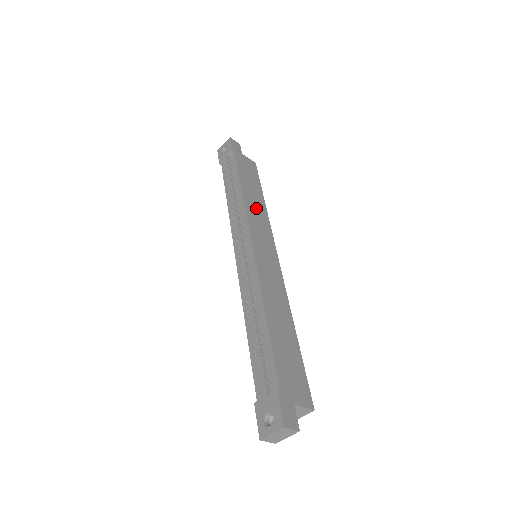
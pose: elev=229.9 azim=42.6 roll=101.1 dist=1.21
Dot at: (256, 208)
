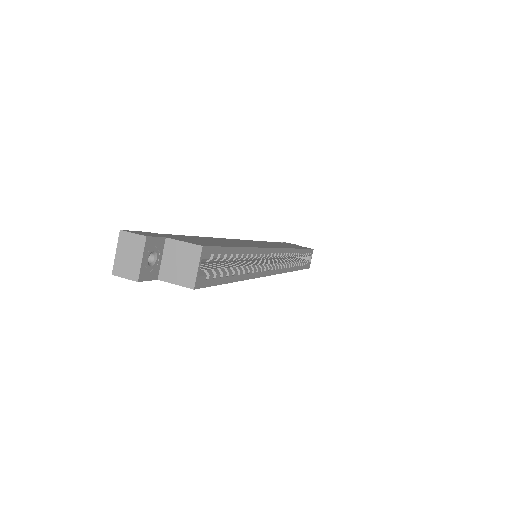
Dot at: occluded
